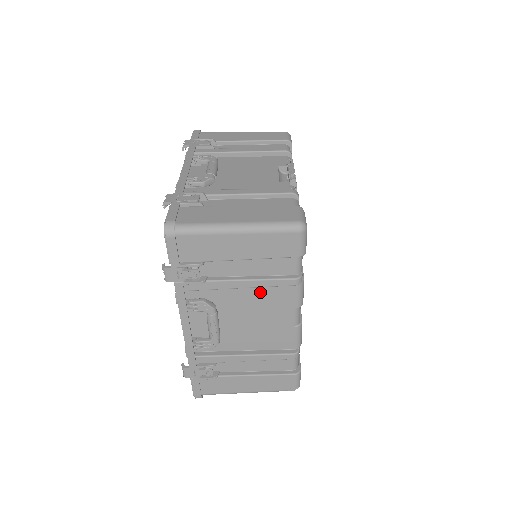
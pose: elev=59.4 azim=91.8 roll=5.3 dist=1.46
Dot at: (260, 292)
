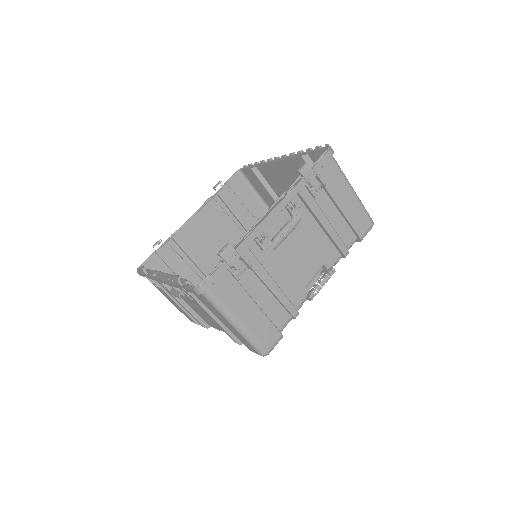
Dot at: occluded
